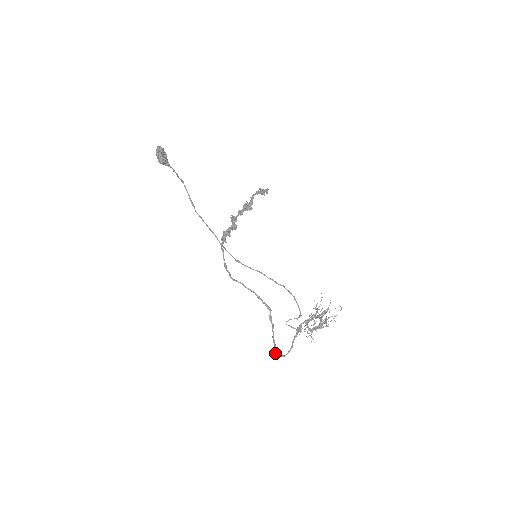
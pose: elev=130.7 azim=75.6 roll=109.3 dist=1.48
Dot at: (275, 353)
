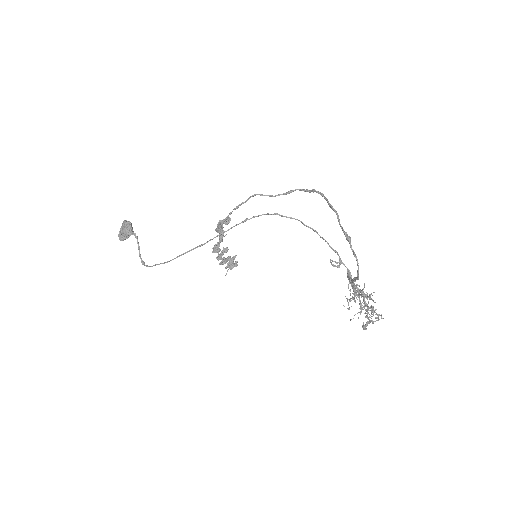
Dot at: (343, 230)
